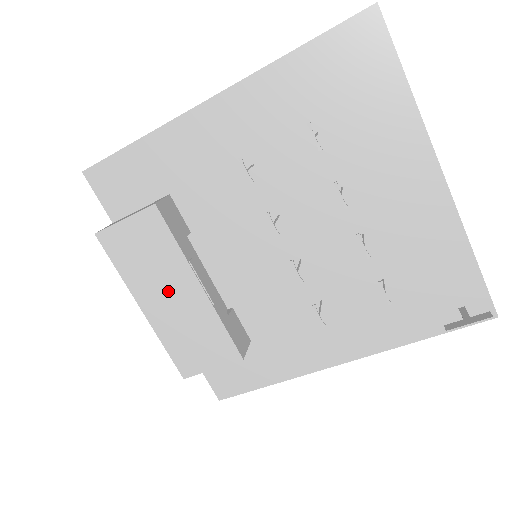
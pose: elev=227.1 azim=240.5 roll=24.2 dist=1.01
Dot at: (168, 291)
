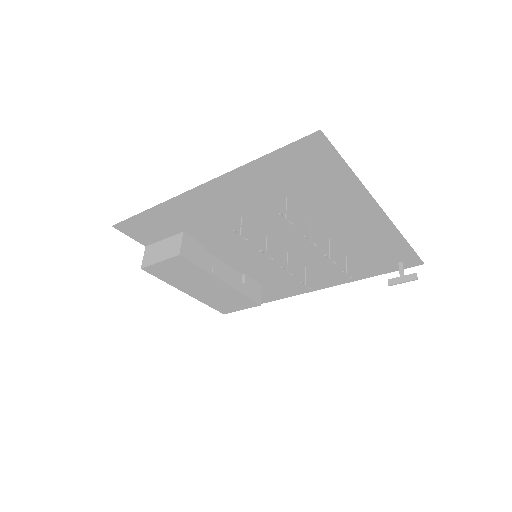
Dot at: (202, 286)
